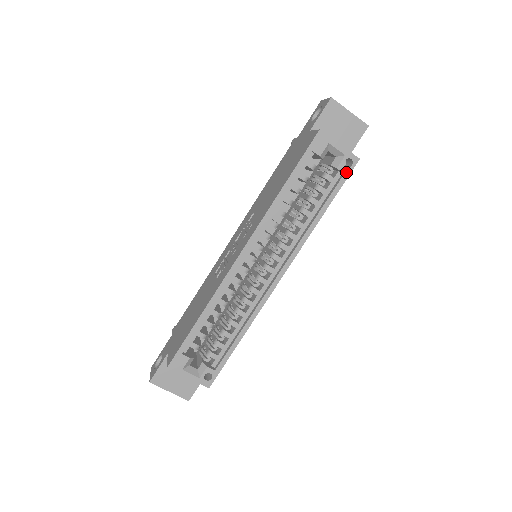
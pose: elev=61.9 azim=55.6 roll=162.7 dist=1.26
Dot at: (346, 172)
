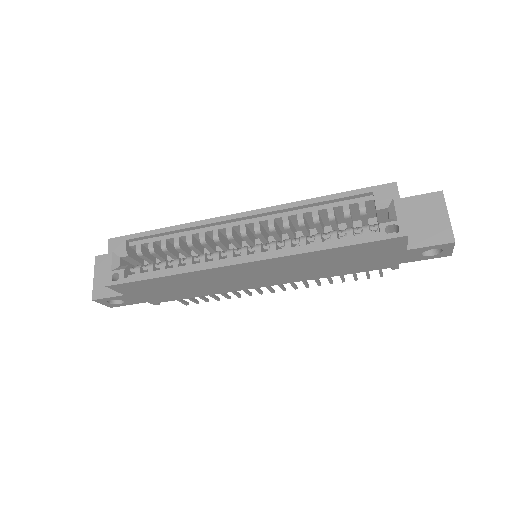
Dot at: (384, 234)
